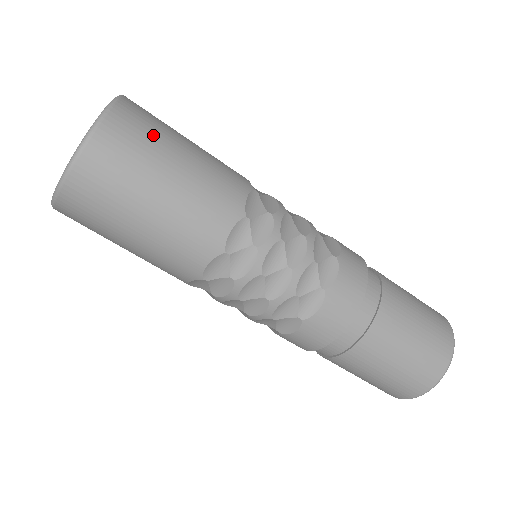
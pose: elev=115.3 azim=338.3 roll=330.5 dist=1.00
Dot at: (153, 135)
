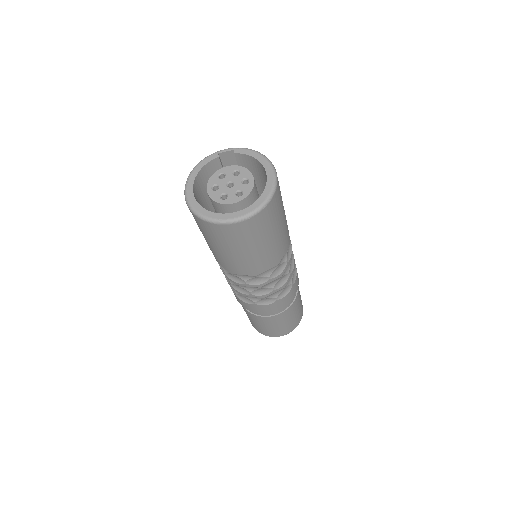
Dot at: (255, 235)
